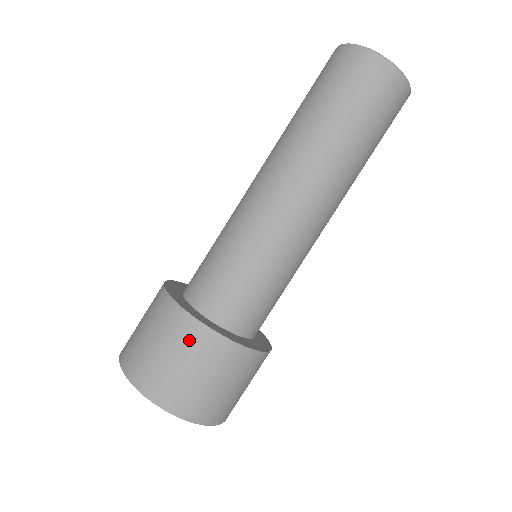
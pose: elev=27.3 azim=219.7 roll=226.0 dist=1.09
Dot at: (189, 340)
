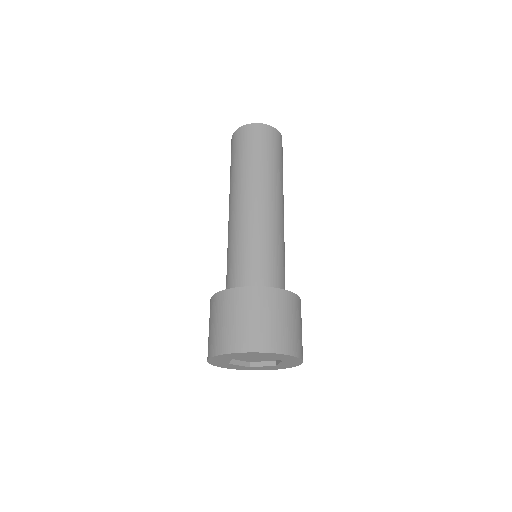
Dot at: (224, 304)
